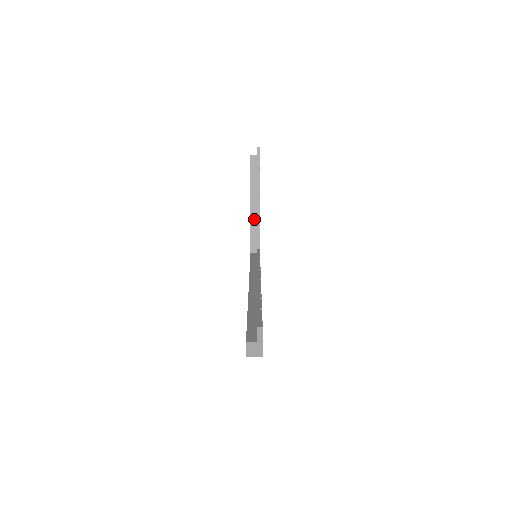
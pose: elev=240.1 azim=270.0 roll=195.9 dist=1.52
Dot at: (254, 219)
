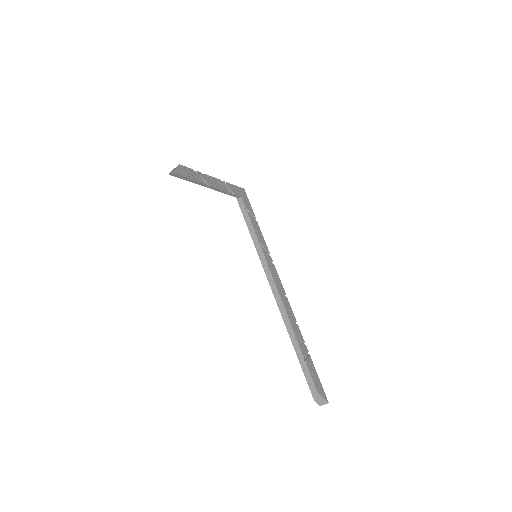
Dot at: occluded
